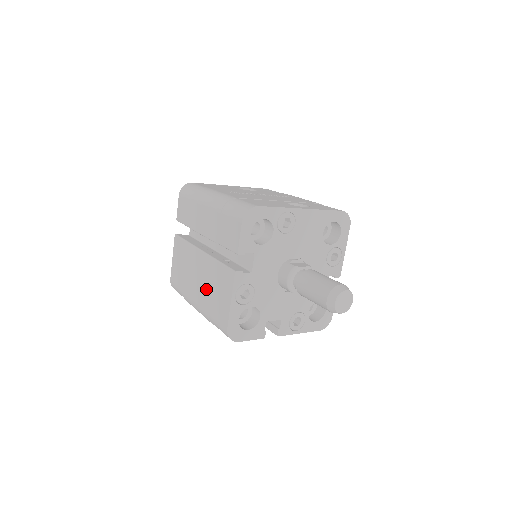
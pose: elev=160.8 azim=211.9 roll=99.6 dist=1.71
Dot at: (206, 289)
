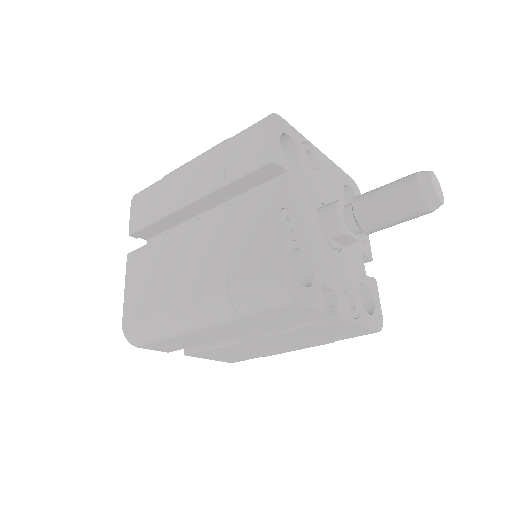
Dot at: (214, 259)
